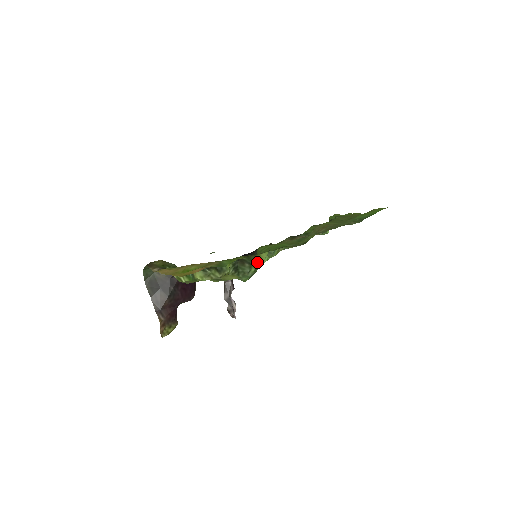
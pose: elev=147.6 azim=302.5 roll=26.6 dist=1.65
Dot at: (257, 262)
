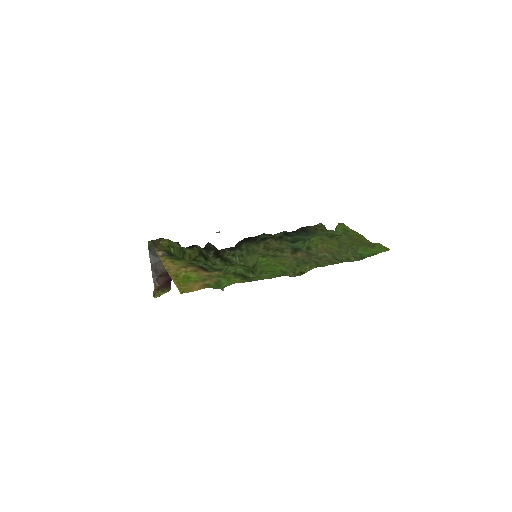
Dot at: occluded
